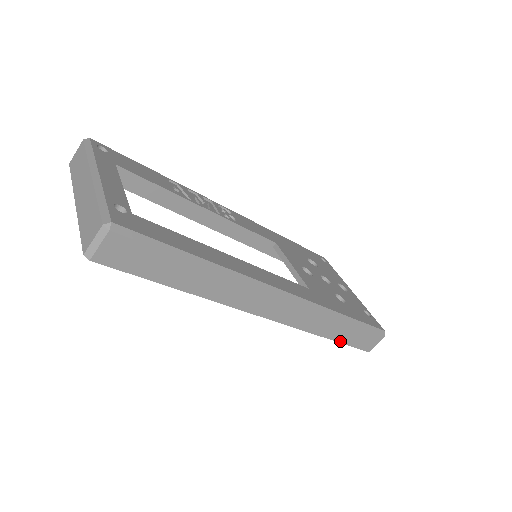
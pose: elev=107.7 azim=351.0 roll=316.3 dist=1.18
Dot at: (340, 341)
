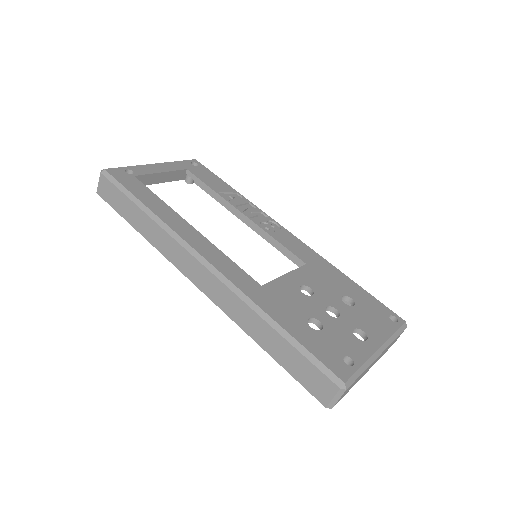
Dot at: (277, 360)
